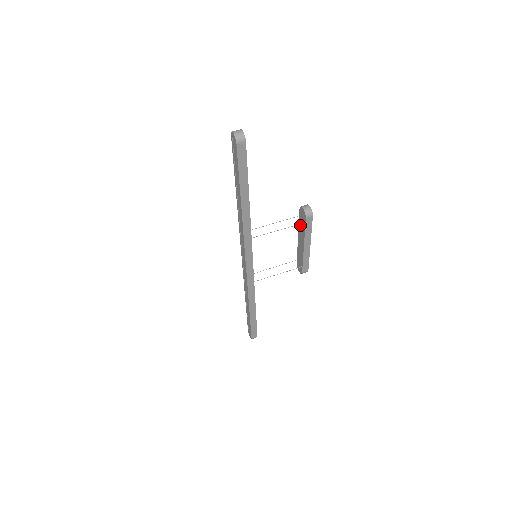
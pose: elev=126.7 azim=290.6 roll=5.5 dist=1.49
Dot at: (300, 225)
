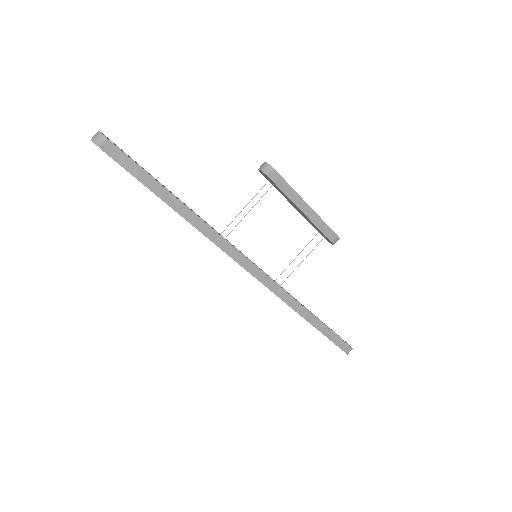
Dot at: occluded
